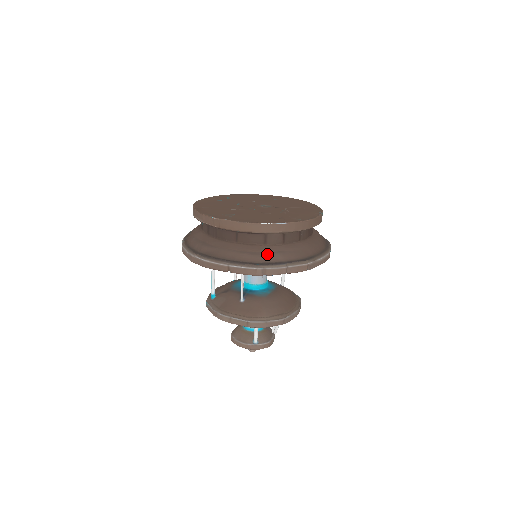
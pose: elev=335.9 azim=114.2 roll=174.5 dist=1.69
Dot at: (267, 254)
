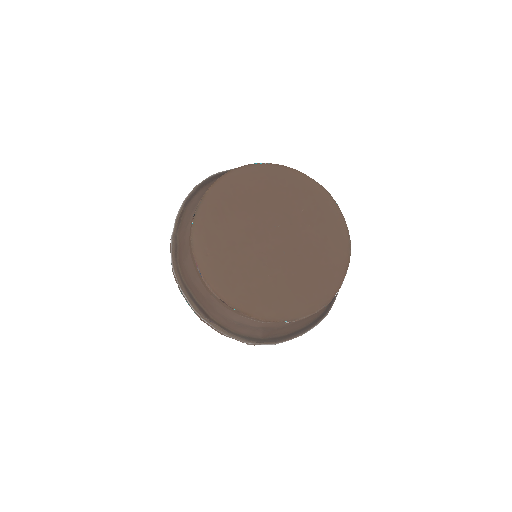
Dot at: occluded
